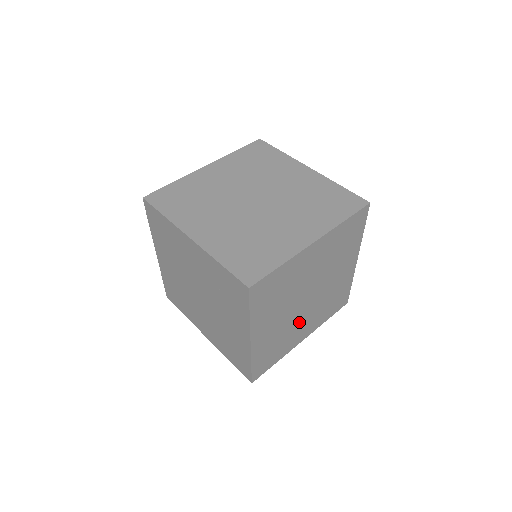
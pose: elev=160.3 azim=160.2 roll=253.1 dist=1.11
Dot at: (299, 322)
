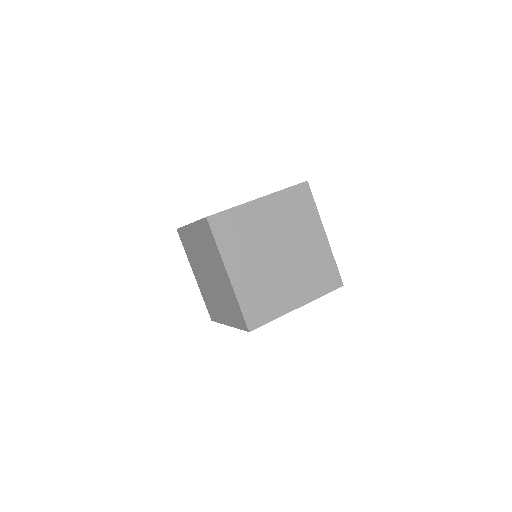
Dot at: (282, 280)
